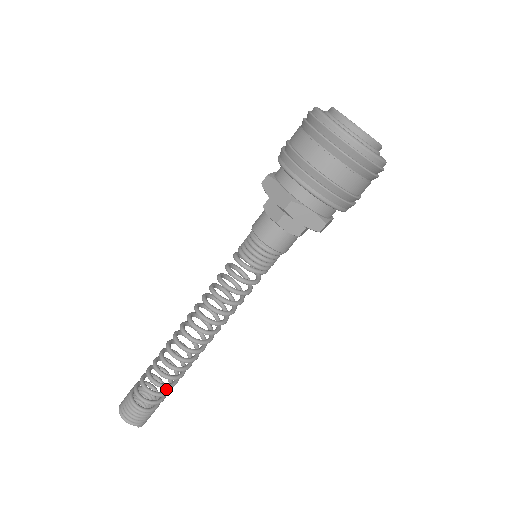
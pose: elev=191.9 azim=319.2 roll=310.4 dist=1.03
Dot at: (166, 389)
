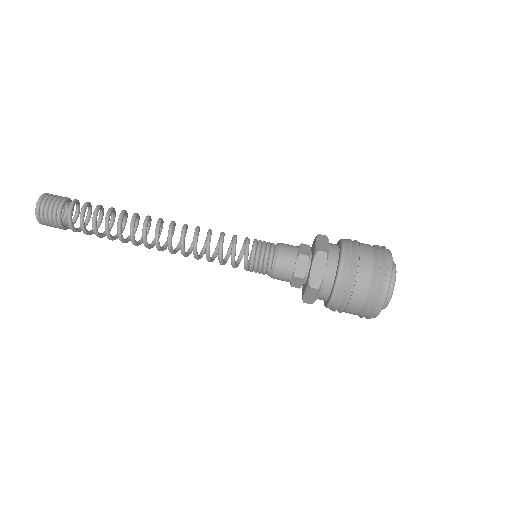
Dot at: occluded
